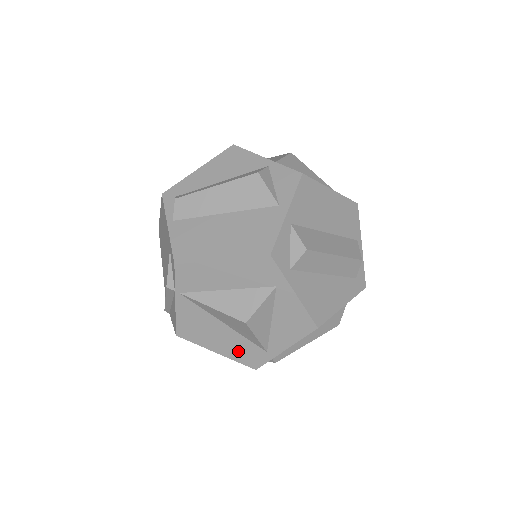
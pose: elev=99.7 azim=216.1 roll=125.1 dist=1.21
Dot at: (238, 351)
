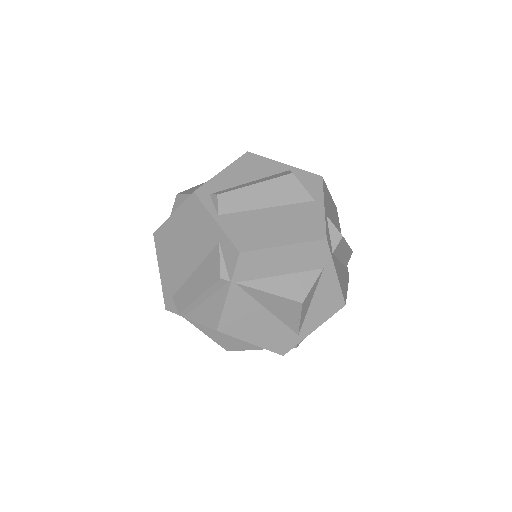
Dot at: (273, 338)
